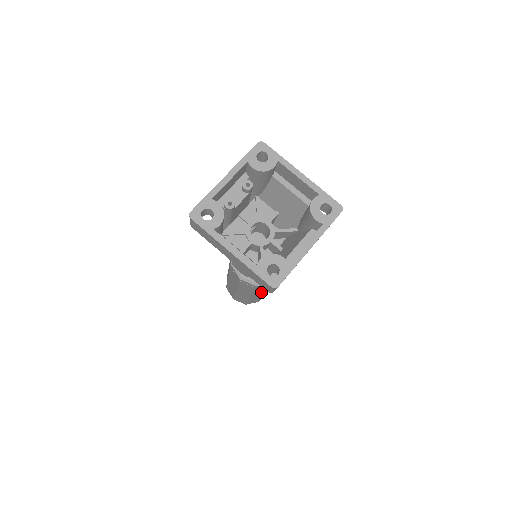
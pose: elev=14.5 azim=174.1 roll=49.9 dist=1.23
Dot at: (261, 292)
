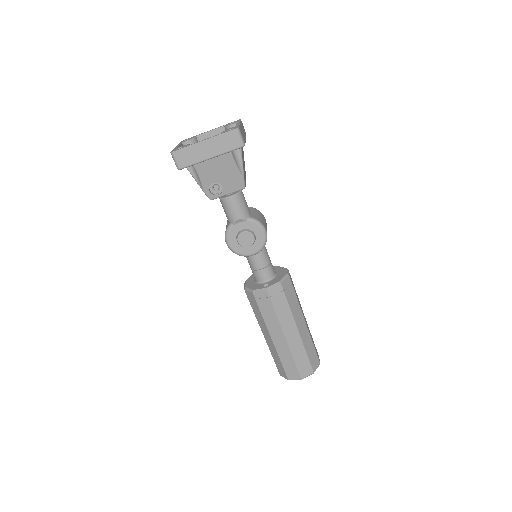
Dot at: (299, 316)
